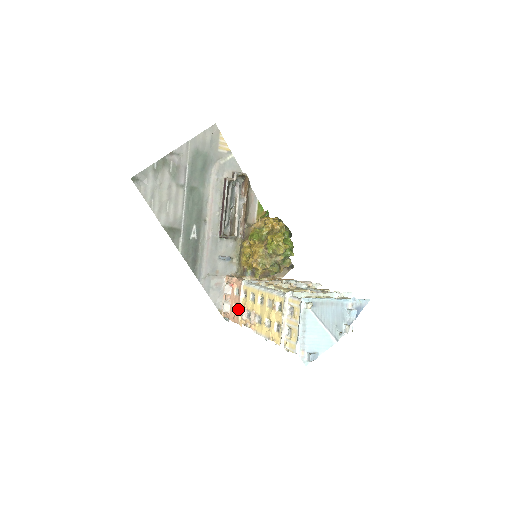
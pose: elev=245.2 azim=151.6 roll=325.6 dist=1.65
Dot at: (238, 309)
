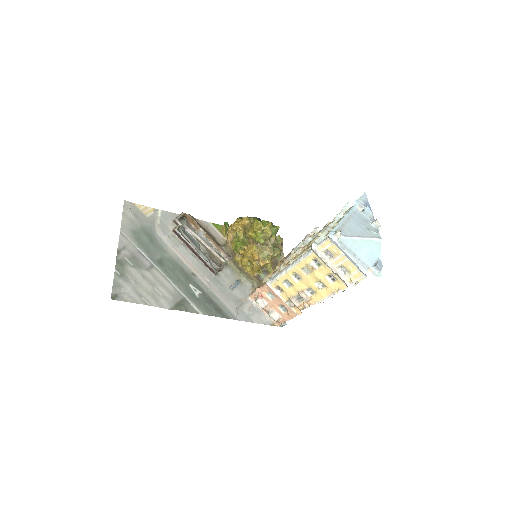
Dot at: (285, 306)
